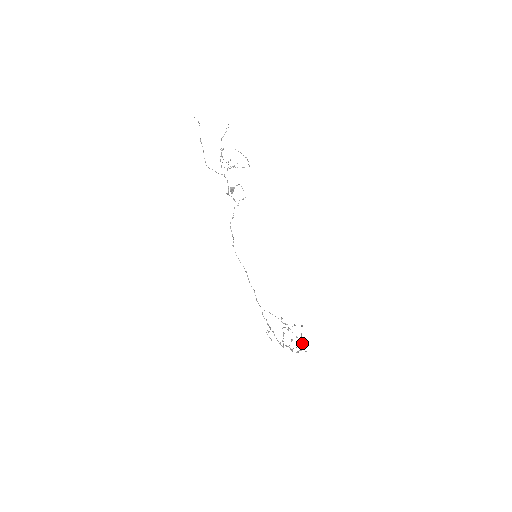
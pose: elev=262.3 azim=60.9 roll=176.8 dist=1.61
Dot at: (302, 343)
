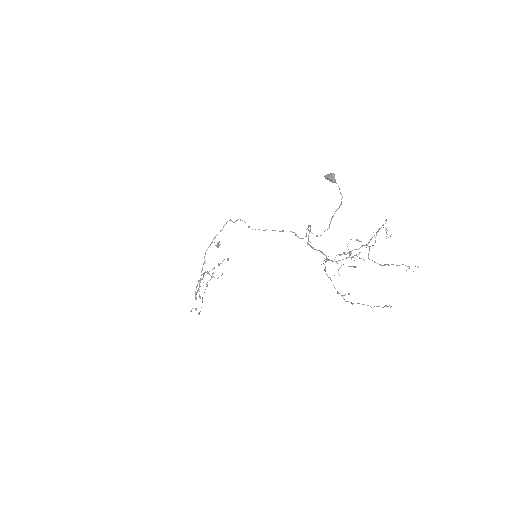
Dot at: occluded
